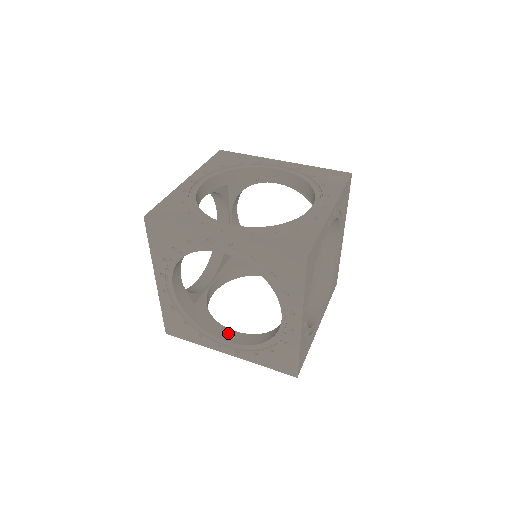
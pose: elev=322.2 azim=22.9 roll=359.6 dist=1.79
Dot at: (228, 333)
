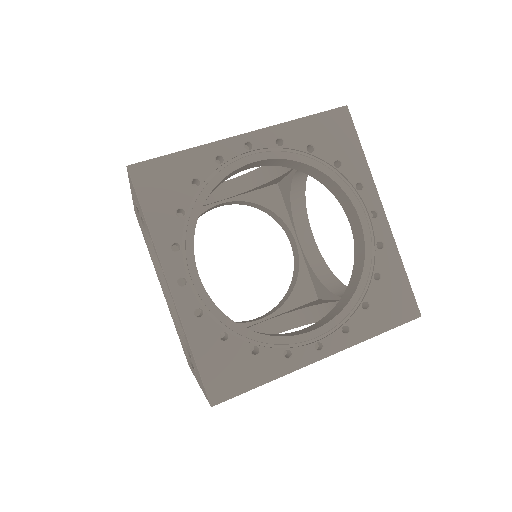
Dot at: occluded
